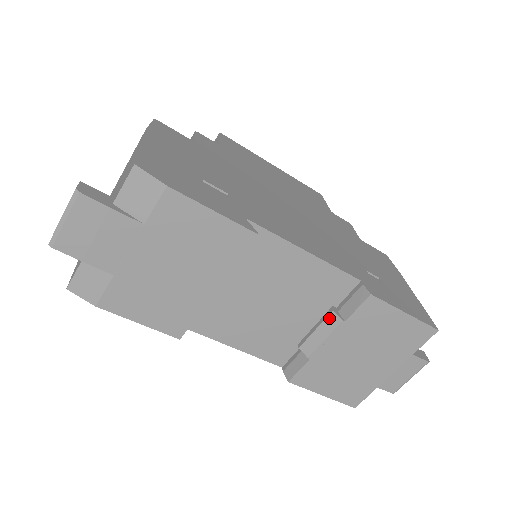
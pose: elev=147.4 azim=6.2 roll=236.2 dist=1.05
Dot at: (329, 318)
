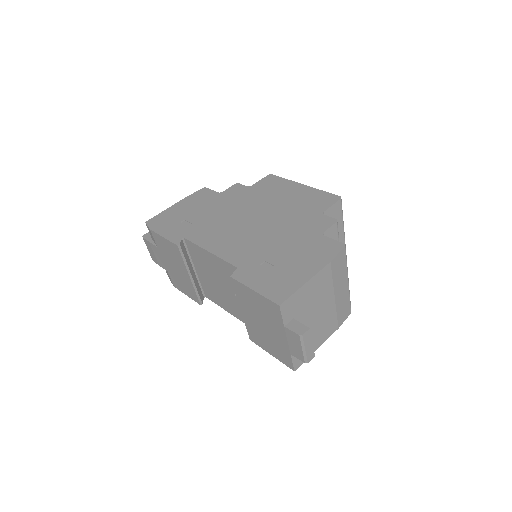
Dot at: occluded
